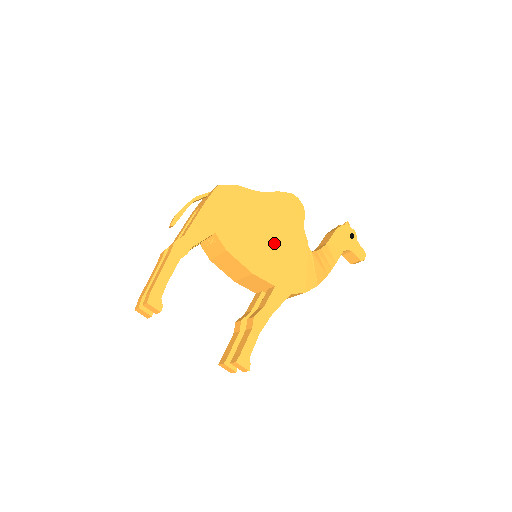
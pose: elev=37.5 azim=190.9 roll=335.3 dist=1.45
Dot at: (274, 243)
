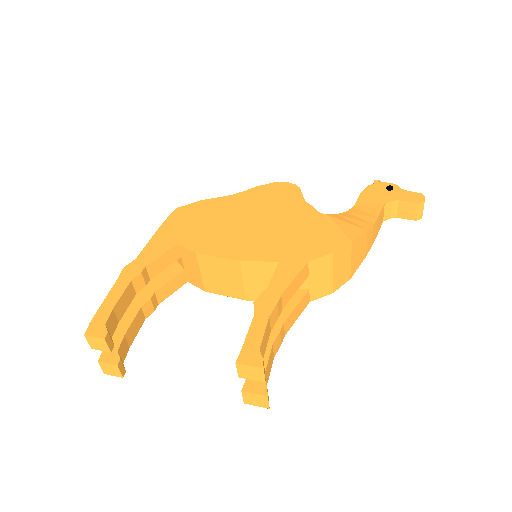
Dot at: (264, 226)
